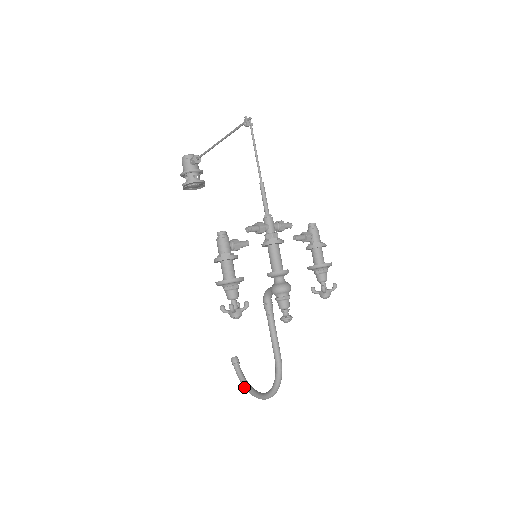
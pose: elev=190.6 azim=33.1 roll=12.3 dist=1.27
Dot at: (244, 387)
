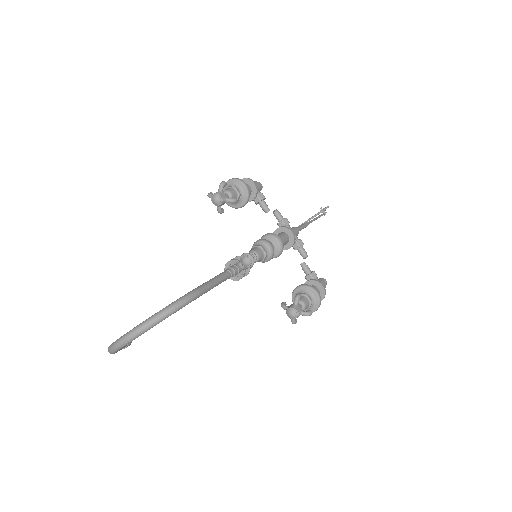
Dot at: occluded
